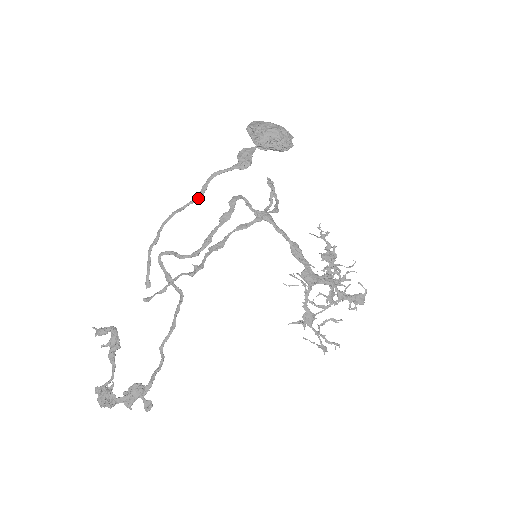
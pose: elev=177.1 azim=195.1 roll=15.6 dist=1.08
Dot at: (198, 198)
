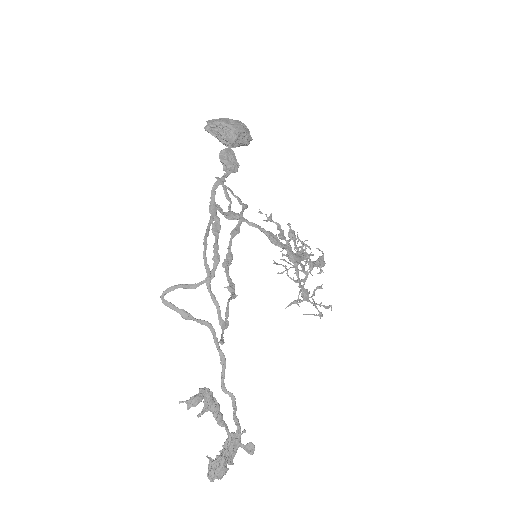
Dot at: (214, 215)
